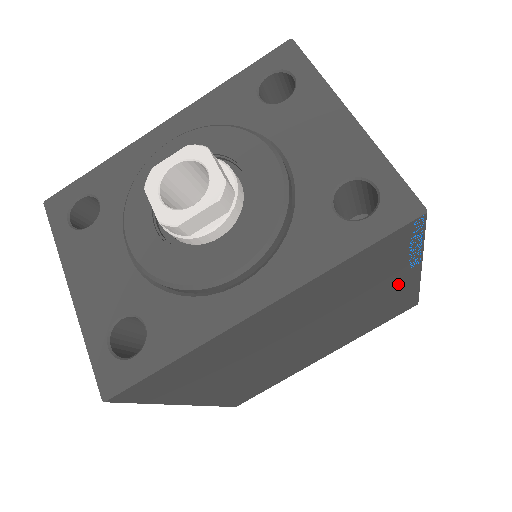
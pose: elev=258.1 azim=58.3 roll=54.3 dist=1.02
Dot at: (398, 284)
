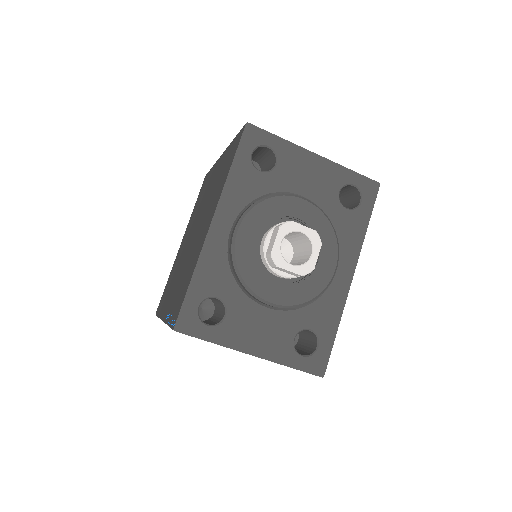
Dot at: occluded
